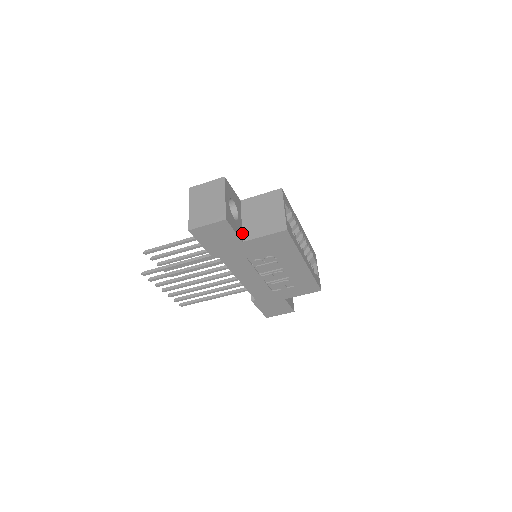
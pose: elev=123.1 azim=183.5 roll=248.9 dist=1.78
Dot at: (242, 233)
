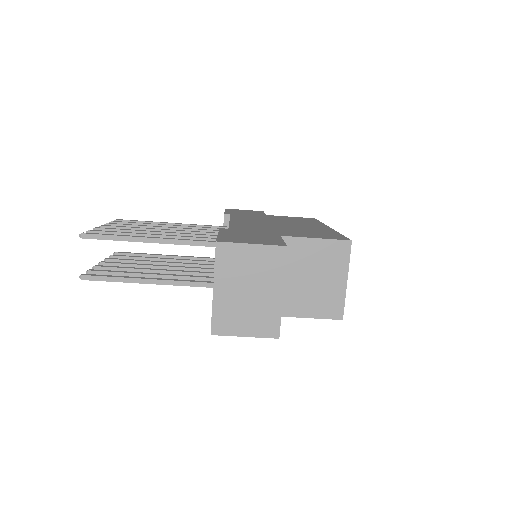
Dot at: occluded
